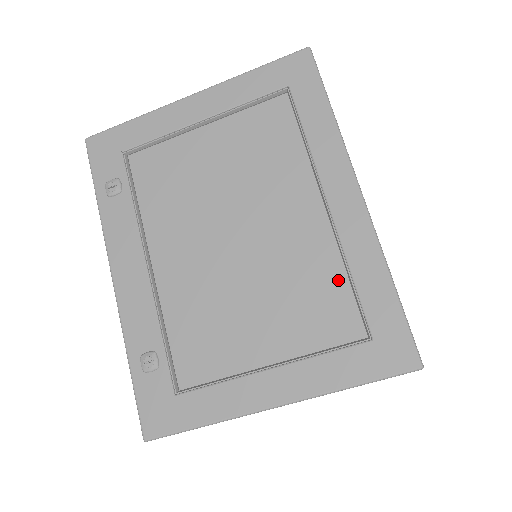
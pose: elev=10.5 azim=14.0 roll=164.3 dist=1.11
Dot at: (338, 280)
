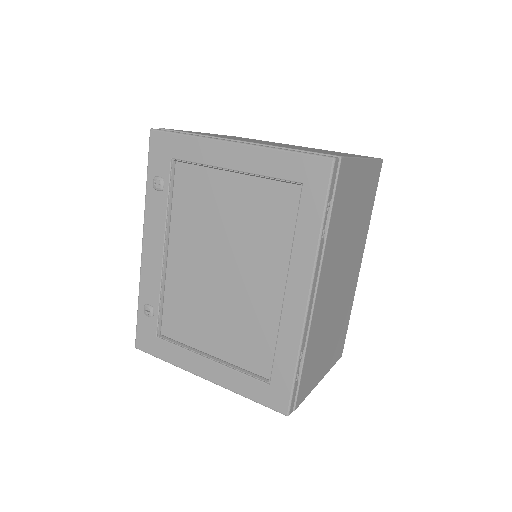
Dot at: (270, 338)
